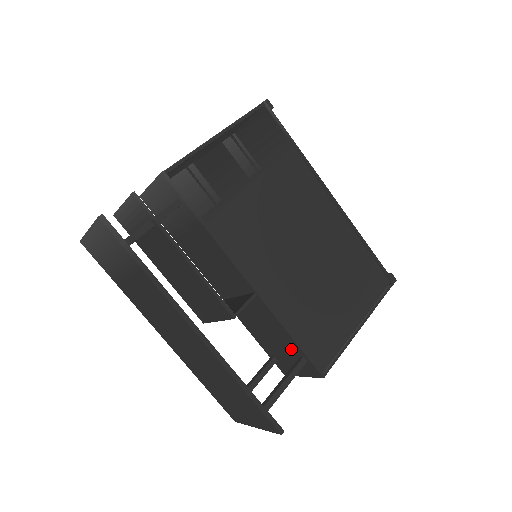
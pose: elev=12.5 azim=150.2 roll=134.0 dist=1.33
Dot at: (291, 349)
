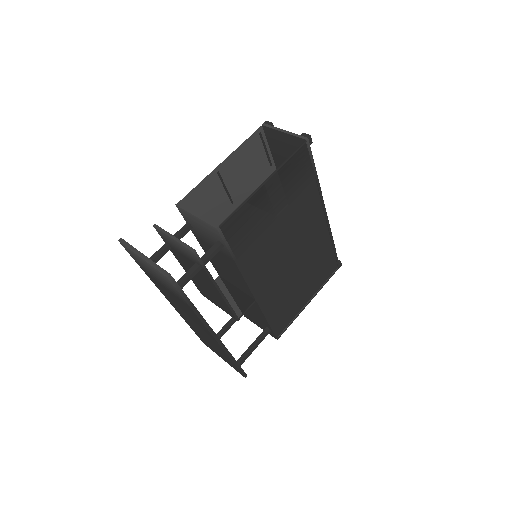
Dot at: (262, 321)
